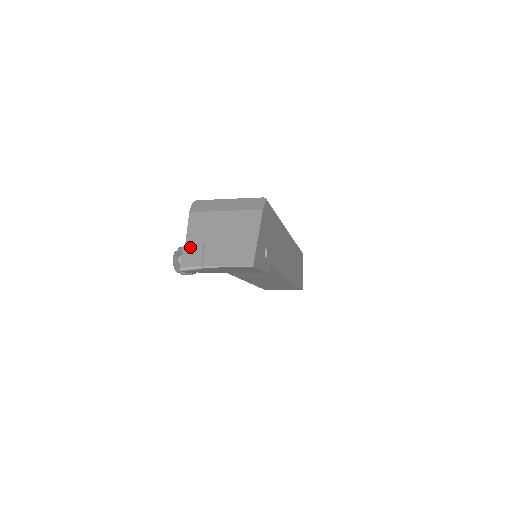
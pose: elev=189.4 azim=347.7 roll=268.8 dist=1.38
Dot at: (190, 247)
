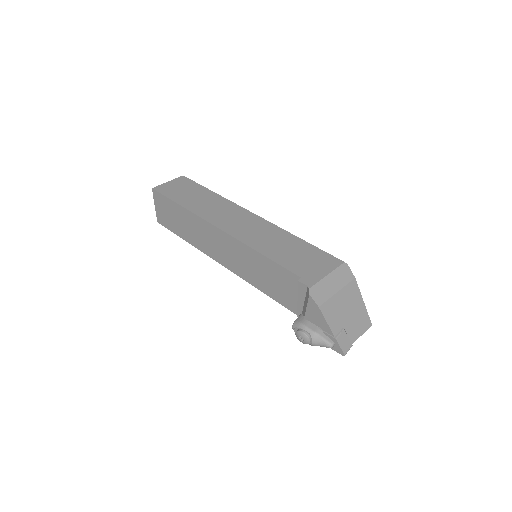
Dot at: (340, 337)
